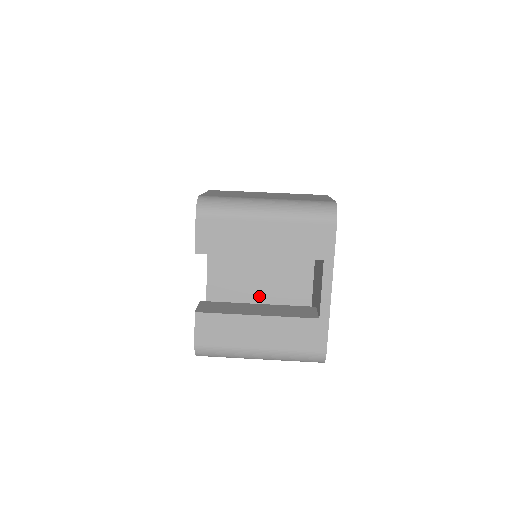
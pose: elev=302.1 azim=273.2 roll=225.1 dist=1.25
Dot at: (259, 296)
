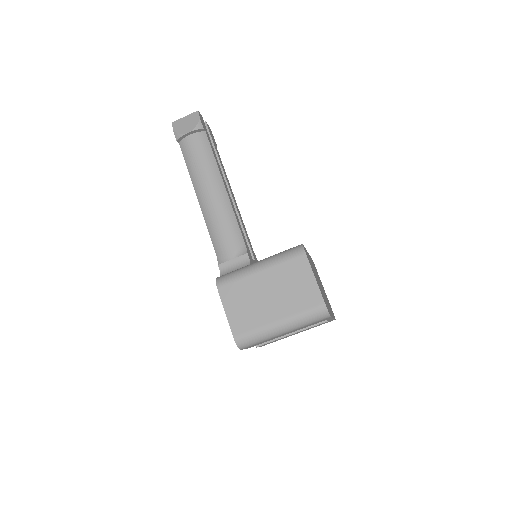
Dot at: occluded
